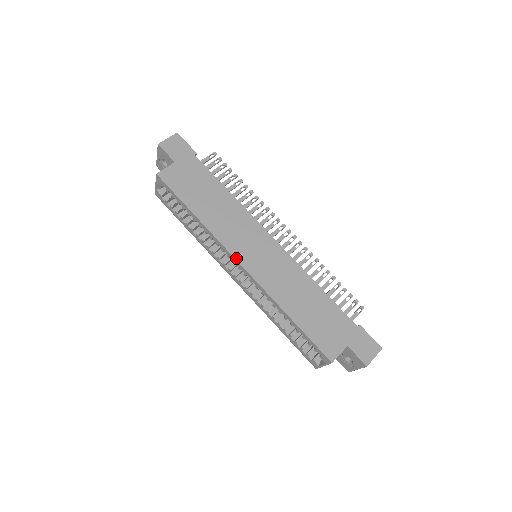
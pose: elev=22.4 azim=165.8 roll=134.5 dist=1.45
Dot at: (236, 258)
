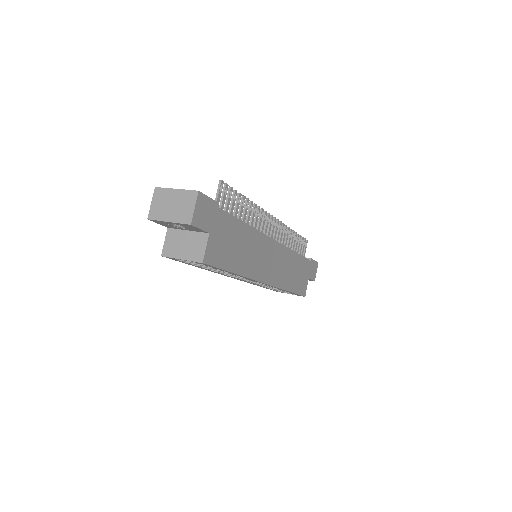
Dot at: (263, 282)
